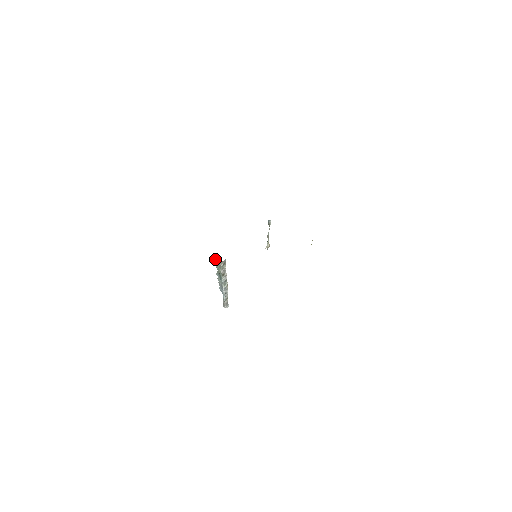
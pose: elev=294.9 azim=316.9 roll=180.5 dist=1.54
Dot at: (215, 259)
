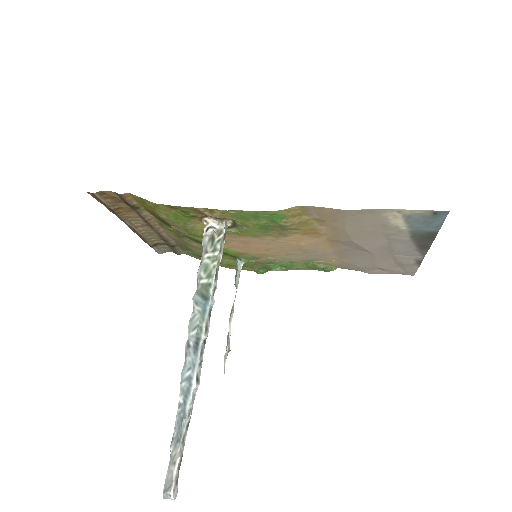
Dot at: (203, 243)
